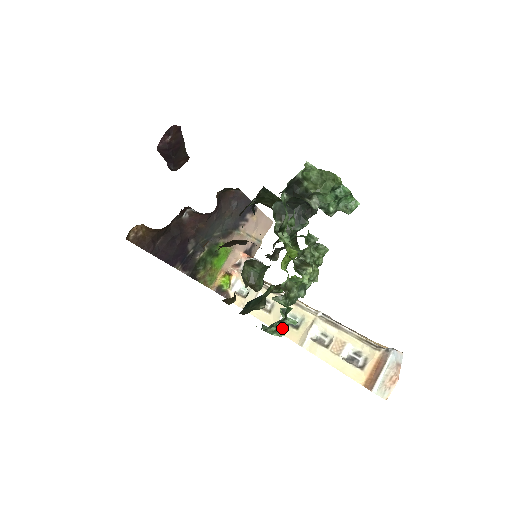
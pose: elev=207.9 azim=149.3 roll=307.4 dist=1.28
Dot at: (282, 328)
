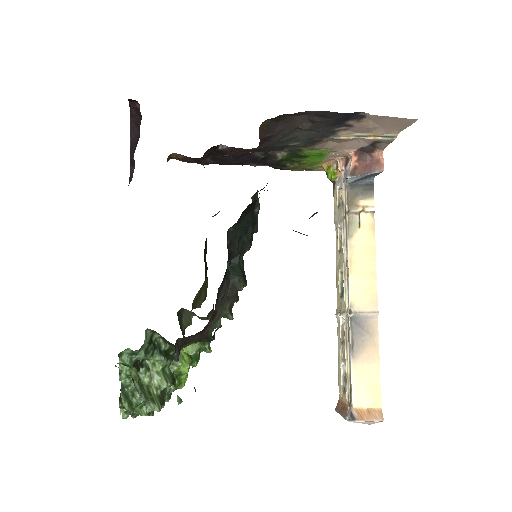
Dot at: occluded
